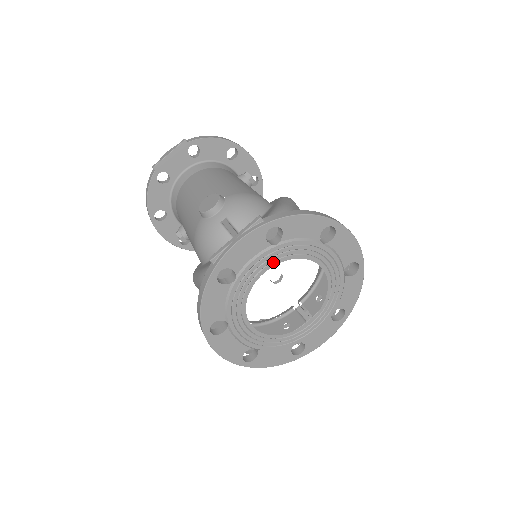
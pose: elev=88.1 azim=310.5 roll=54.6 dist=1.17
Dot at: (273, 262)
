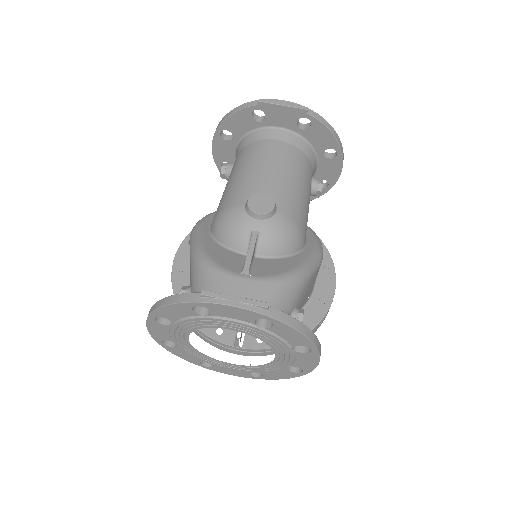
Dot at: (245, 331)
